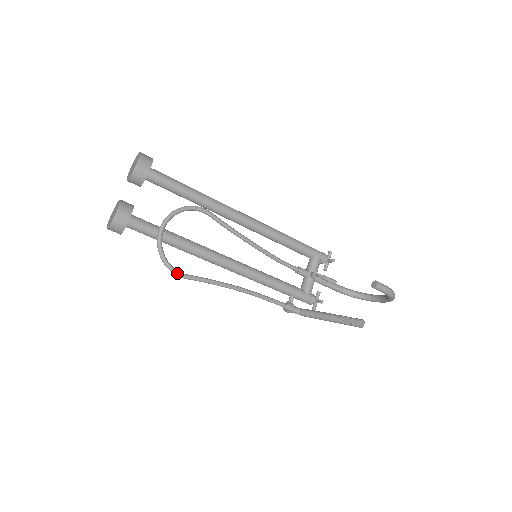
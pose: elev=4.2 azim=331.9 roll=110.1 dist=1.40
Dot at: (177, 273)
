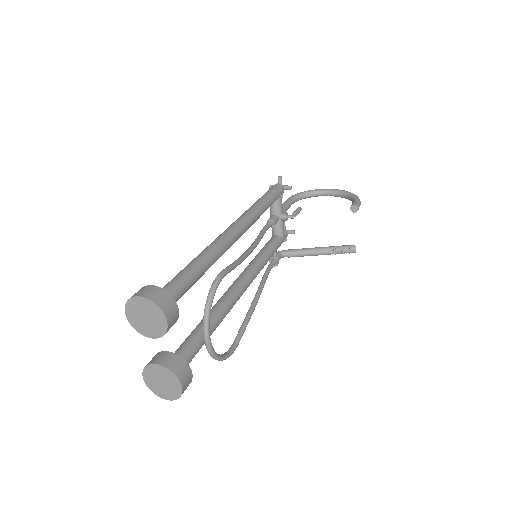
Dot at: (232, 353)
